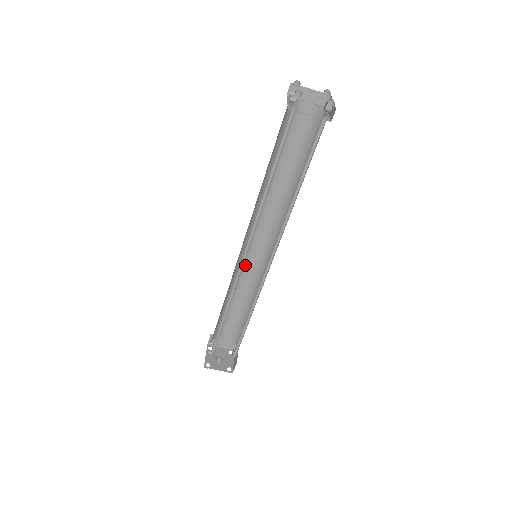
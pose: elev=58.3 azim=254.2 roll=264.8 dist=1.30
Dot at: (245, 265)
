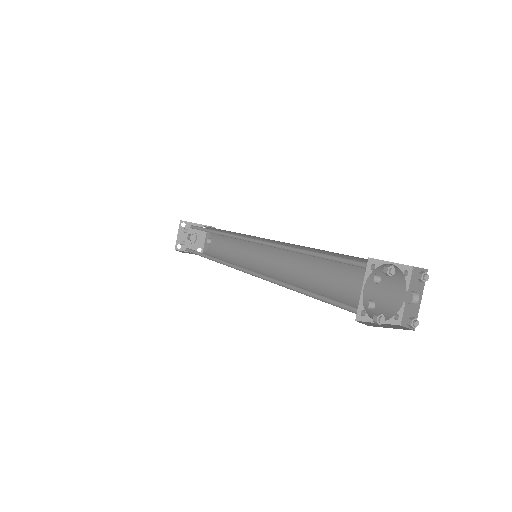
Dot at: occluded
